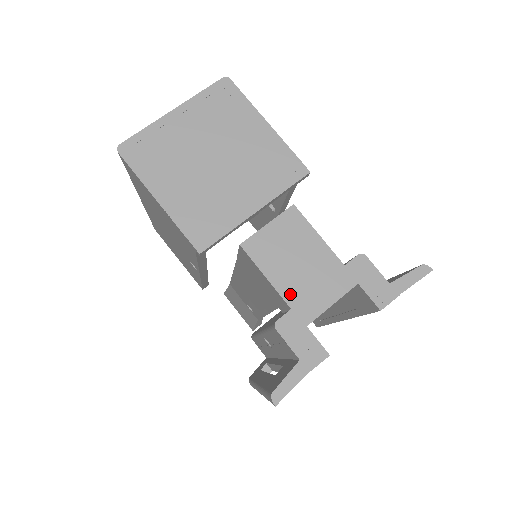
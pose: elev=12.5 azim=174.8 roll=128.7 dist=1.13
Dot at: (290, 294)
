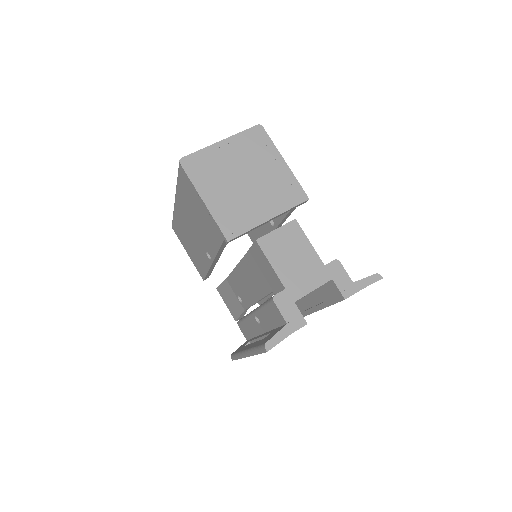
Dot at: (286, 279)
